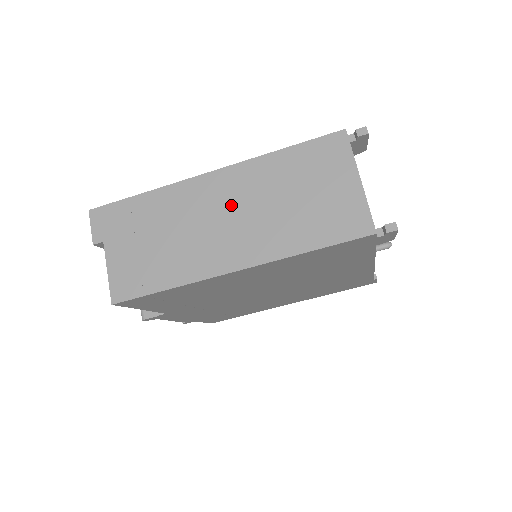
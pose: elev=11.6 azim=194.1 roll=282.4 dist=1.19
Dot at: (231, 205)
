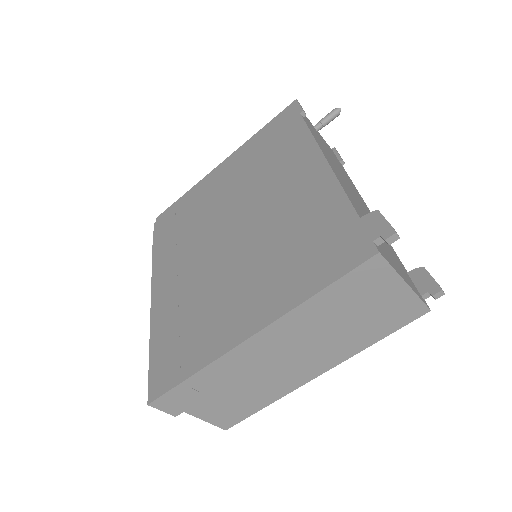
Dot at: (289, 347)
